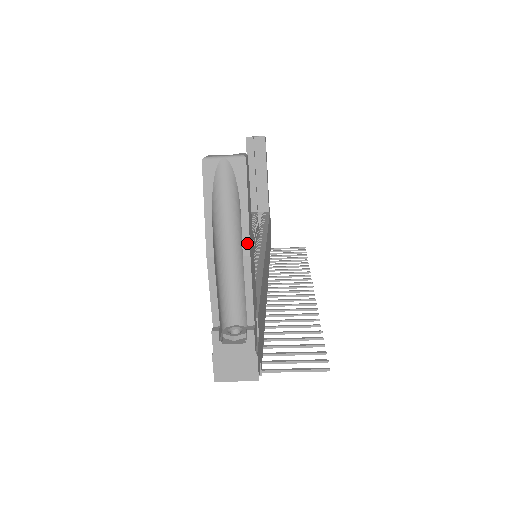
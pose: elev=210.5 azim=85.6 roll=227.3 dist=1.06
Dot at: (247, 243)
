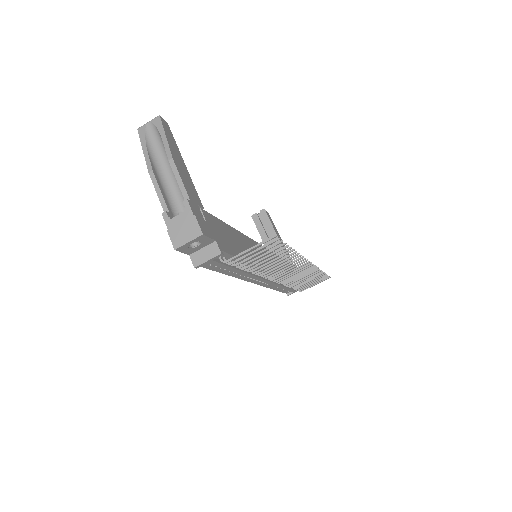
Dot at: (169, 153)
